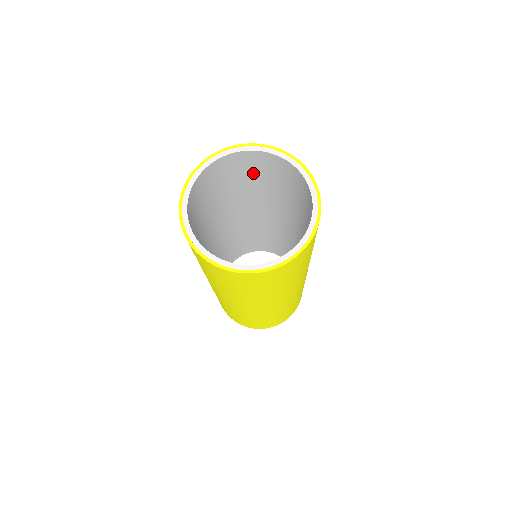
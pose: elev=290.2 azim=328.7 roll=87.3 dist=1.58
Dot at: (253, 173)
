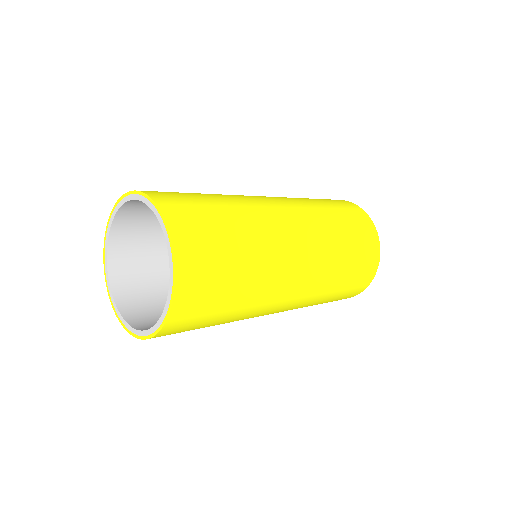
Dot at: occluded
